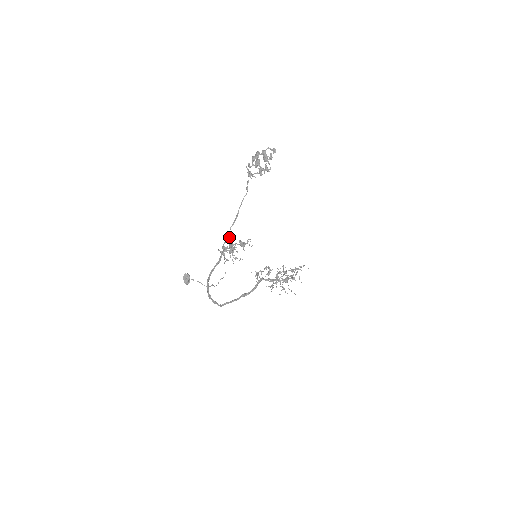
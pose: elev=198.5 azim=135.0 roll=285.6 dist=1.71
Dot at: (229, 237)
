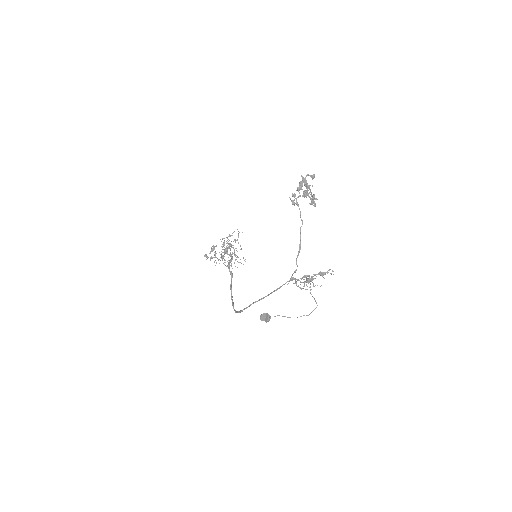
Dot at: occluded
